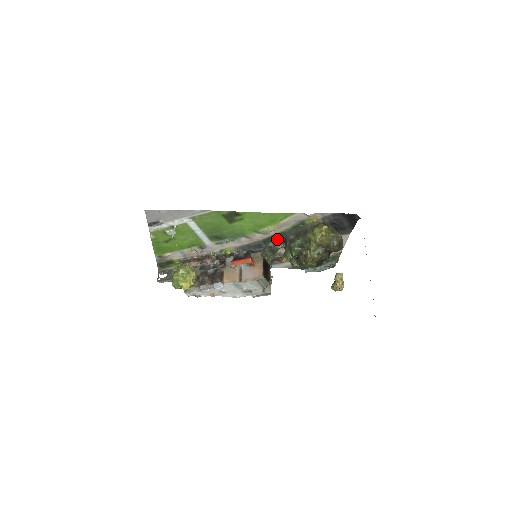
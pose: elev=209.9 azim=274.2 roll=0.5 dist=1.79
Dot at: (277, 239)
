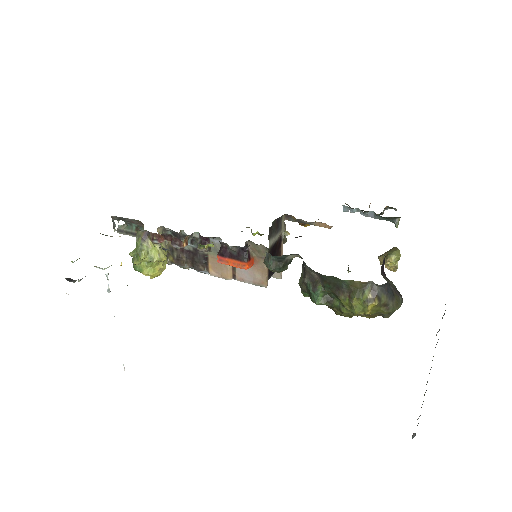
Dot at: occluded
